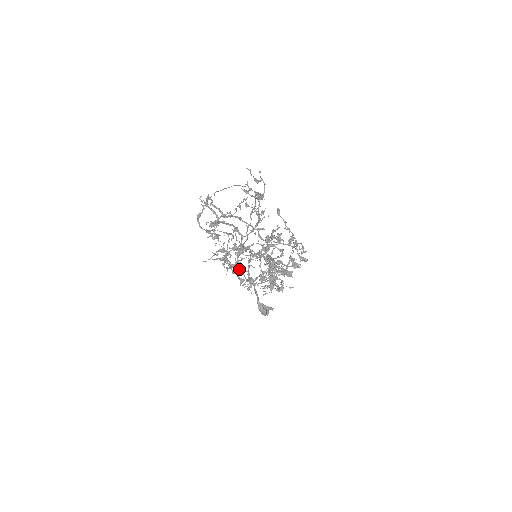
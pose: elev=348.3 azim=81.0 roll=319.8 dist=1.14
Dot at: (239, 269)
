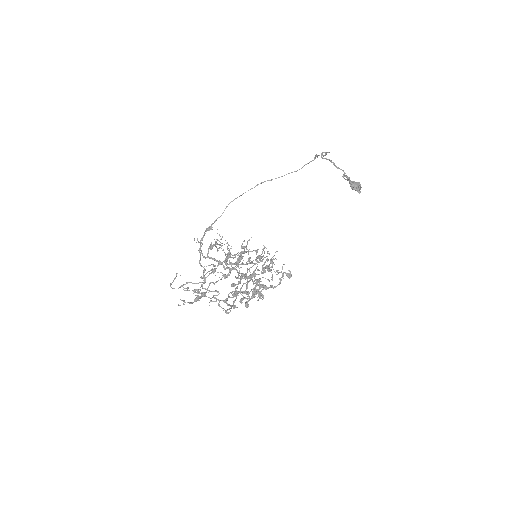
Dot at: (329, 160)
